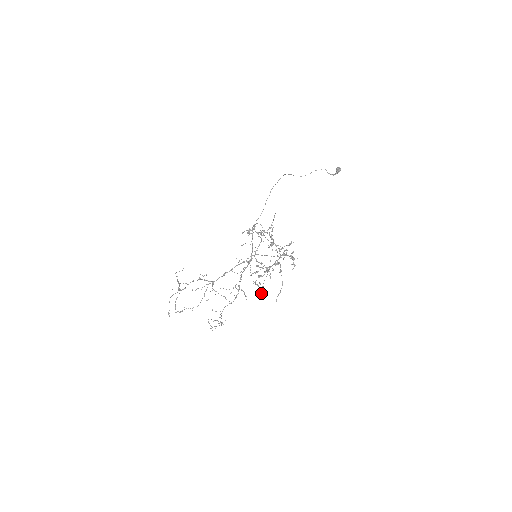
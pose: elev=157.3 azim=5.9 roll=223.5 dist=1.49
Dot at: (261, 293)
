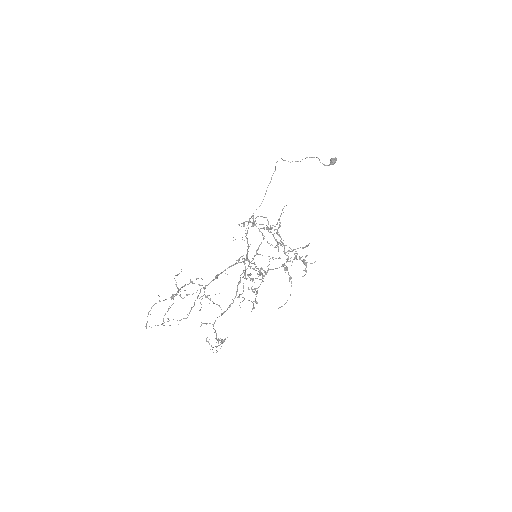
Dot at: (256, 301)
